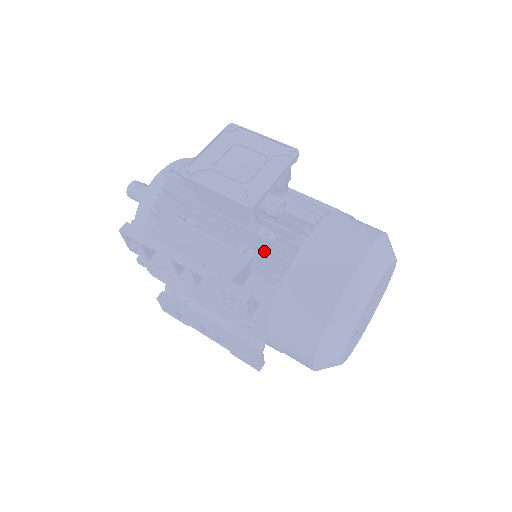
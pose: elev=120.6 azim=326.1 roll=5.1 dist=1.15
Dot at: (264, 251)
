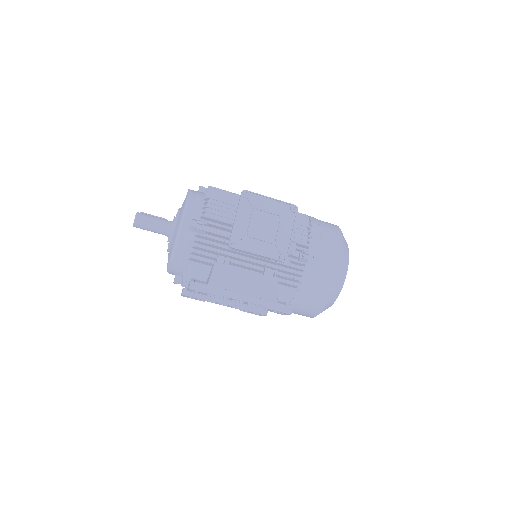
Dot at: (282, 271)
